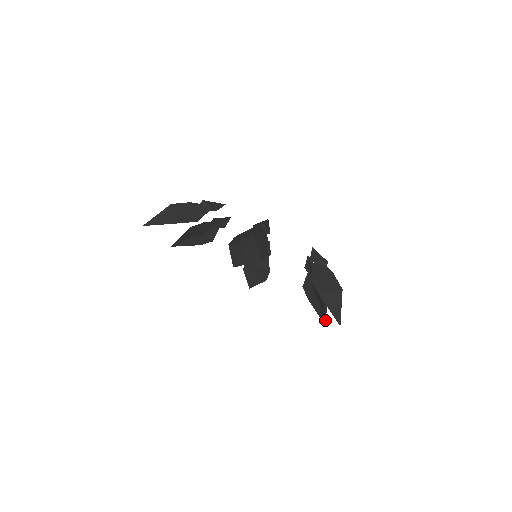
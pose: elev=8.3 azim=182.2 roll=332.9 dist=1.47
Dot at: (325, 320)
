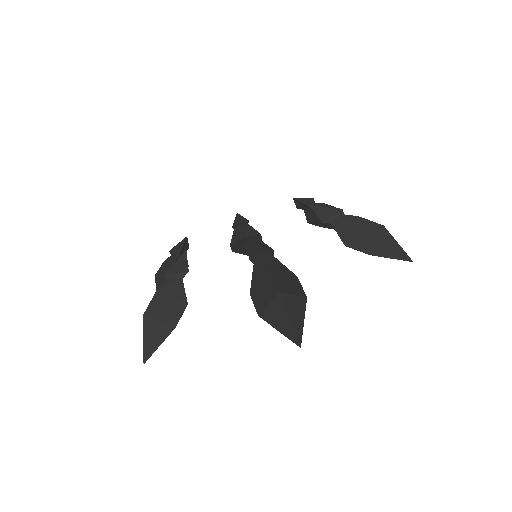
Dot at: occluded
